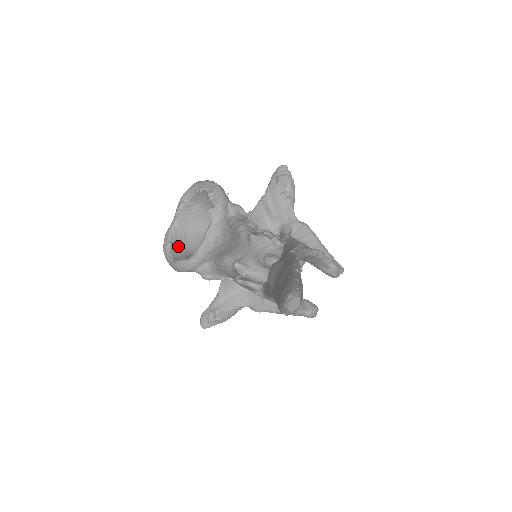
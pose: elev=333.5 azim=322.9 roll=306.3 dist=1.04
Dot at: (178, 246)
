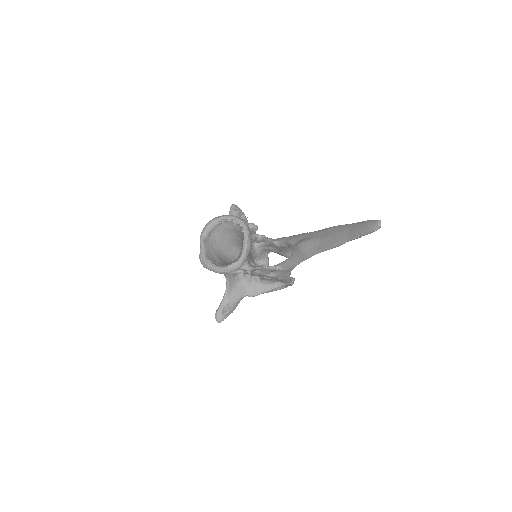
Dot at: (213, 261)
